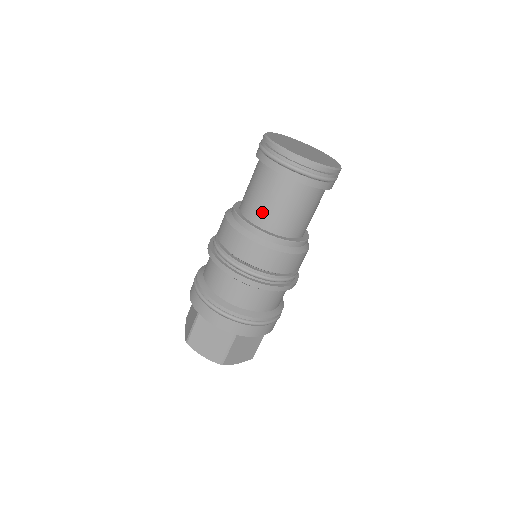
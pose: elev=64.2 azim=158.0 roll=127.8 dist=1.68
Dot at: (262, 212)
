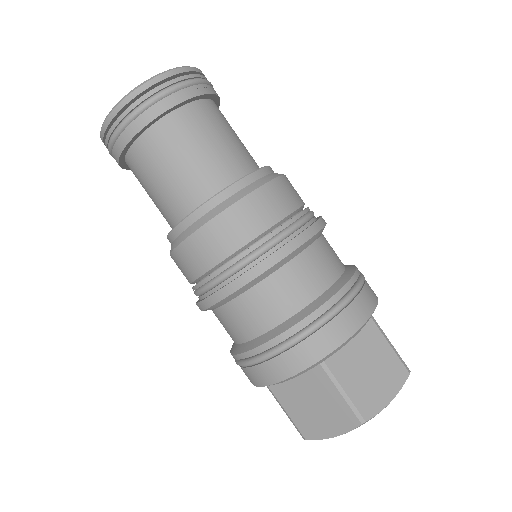
Dot at: (216, 166)
